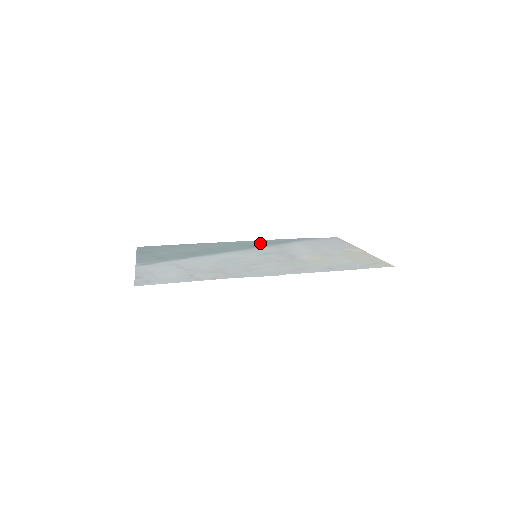
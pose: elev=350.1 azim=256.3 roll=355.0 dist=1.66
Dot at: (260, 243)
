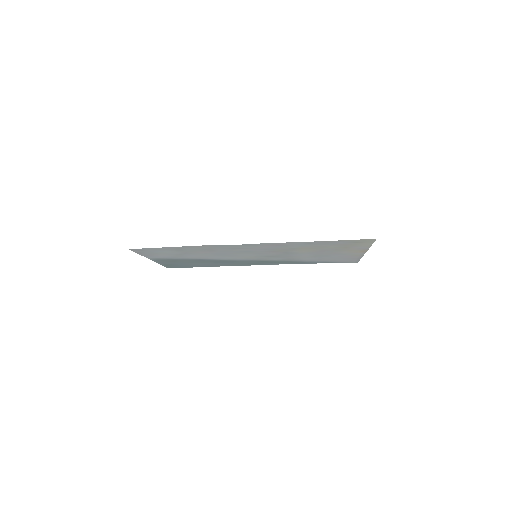
Dot at: (274, 262)
